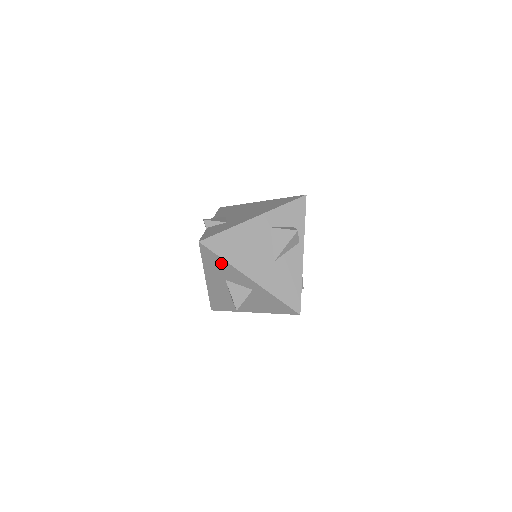
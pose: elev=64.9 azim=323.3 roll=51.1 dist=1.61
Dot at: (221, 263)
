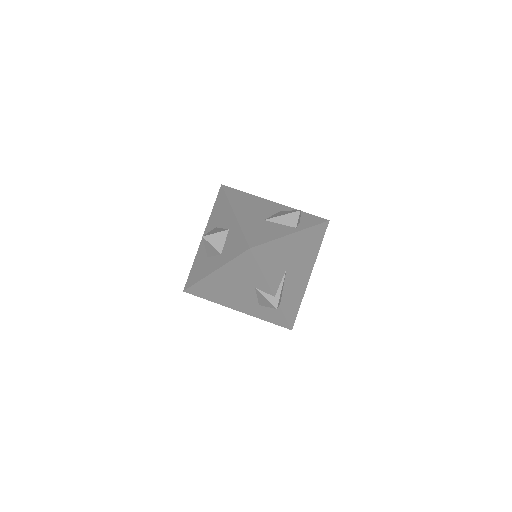
Dot at: (223, 203)
